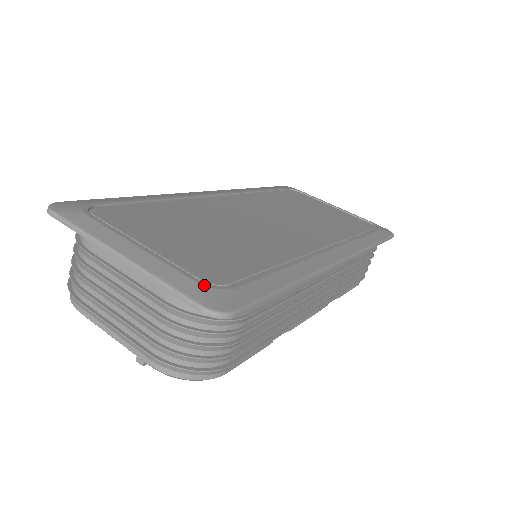
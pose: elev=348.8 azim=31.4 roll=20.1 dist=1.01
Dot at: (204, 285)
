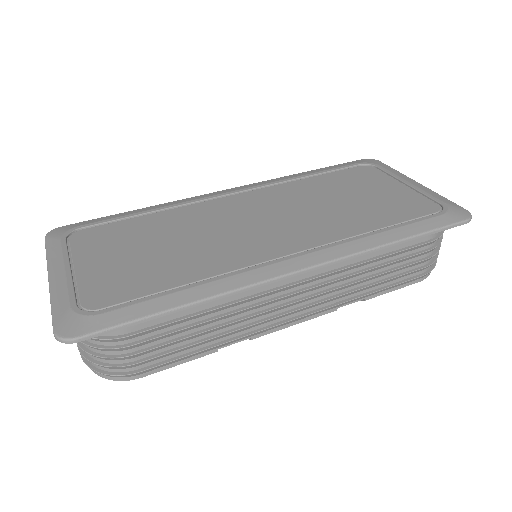
Dot at: (73, 311)
